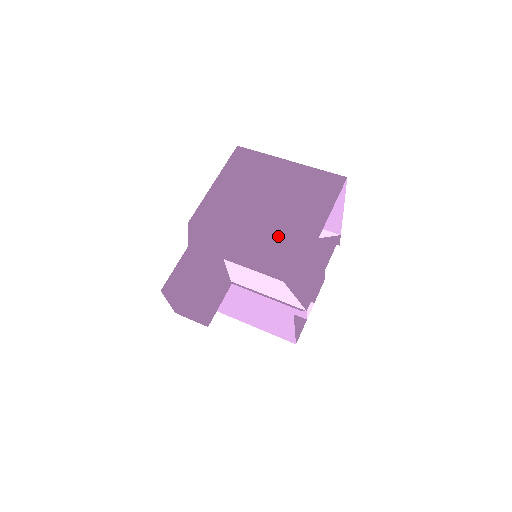
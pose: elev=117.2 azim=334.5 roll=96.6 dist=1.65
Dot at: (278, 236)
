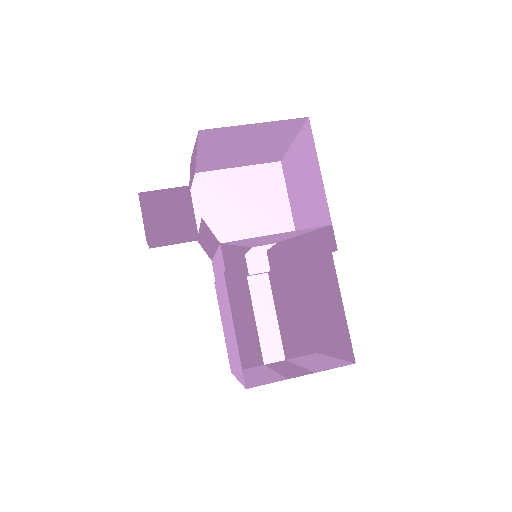
Dot at: (215, 142)
